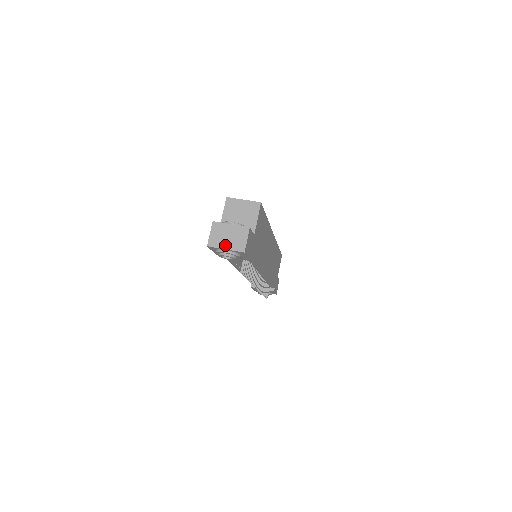
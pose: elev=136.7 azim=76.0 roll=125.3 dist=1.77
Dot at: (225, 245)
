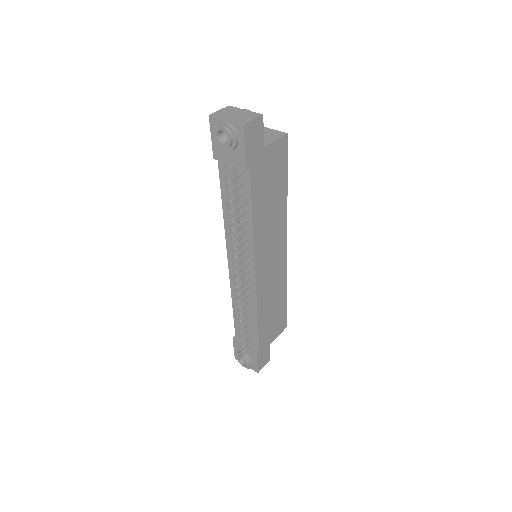
Dot at: (228, 117)
